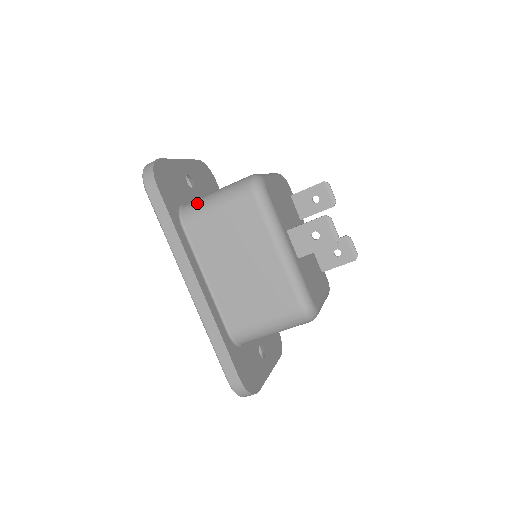
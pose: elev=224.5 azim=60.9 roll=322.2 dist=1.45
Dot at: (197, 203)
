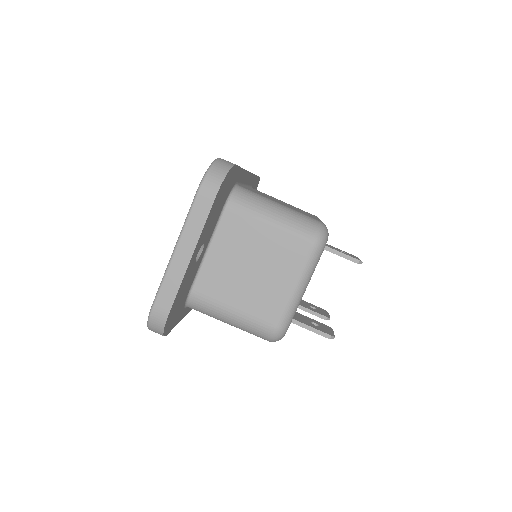
Dot at: occluded
